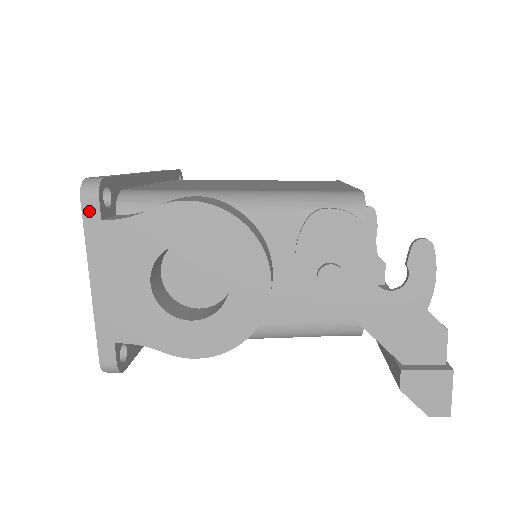
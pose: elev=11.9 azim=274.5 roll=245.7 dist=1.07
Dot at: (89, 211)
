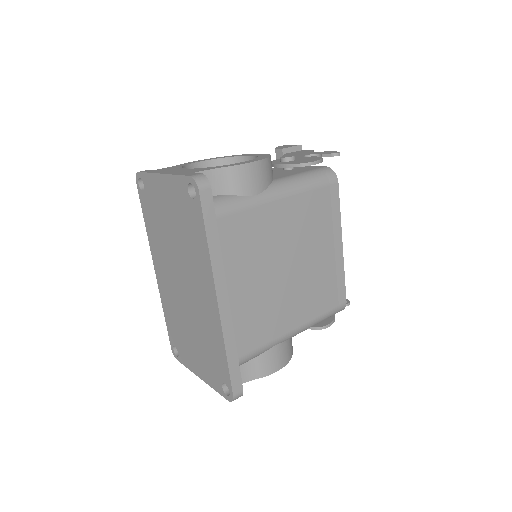
Dot at: occluded
